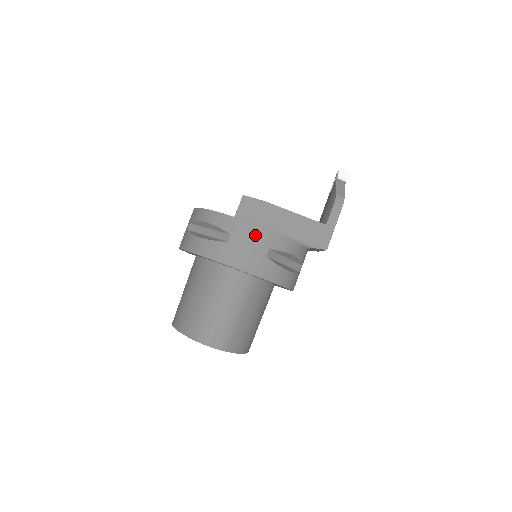
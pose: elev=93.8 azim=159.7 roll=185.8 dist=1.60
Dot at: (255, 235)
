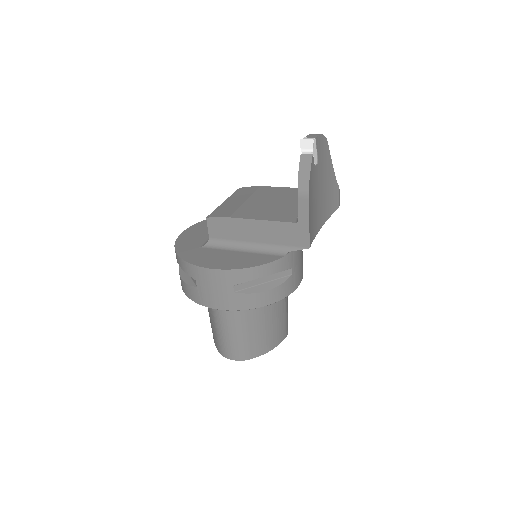
Dot at: (214, 278)
